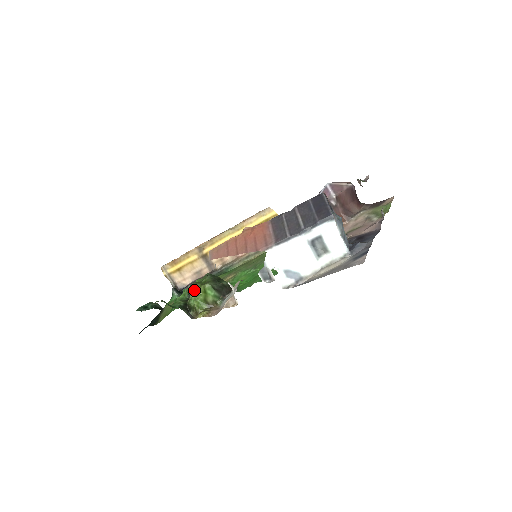
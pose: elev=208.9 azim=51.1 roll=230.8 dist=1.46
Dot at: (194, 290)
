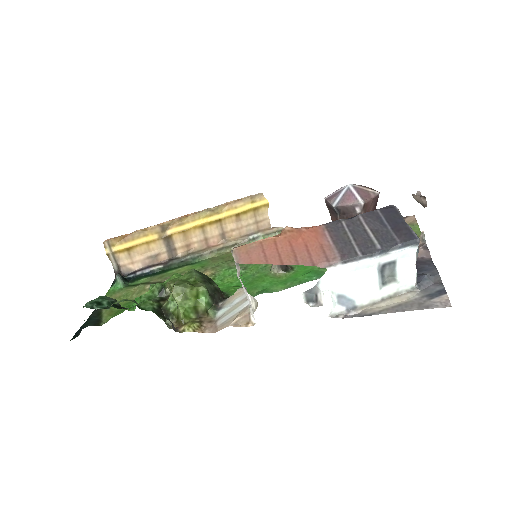
Dot at: (182, 292)
